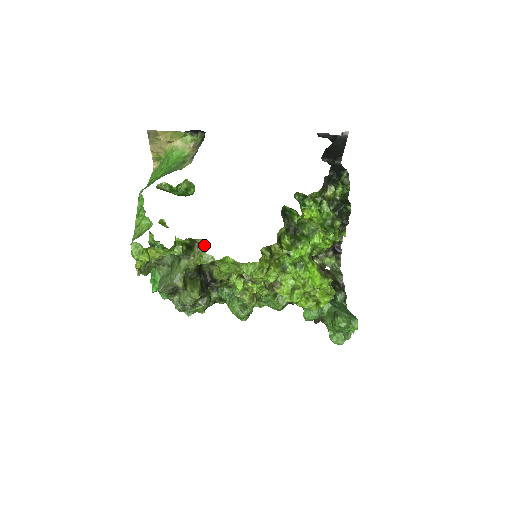
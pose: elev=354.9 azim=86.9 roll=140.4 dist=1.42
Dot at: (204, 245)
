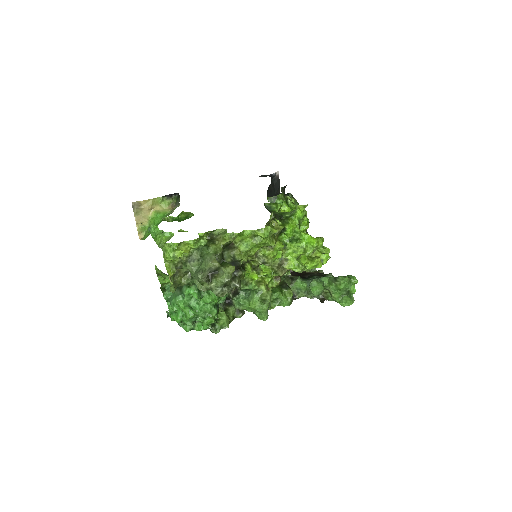
Dot at: (222, 233)
